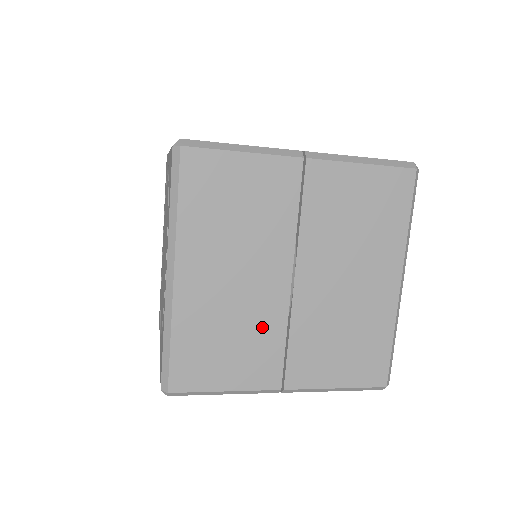
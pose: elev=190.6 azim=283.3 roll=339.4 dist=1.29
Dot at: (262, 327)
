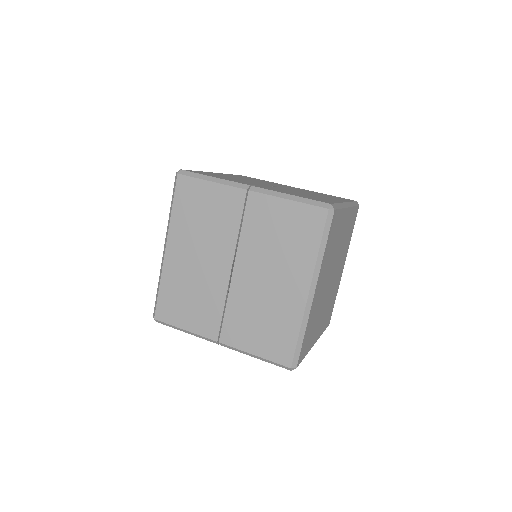
Dot at: (210, 295)
